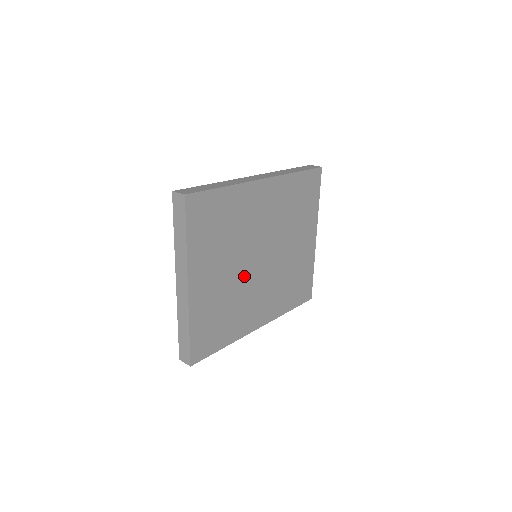
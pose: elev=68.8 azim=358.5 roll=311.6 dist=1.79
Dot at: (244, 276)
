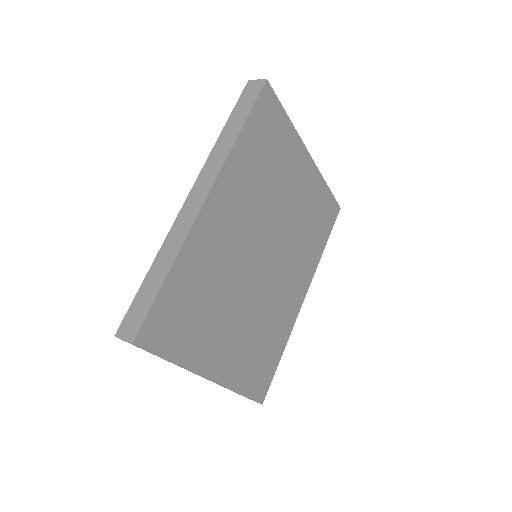
Dot at: (258, 295)
